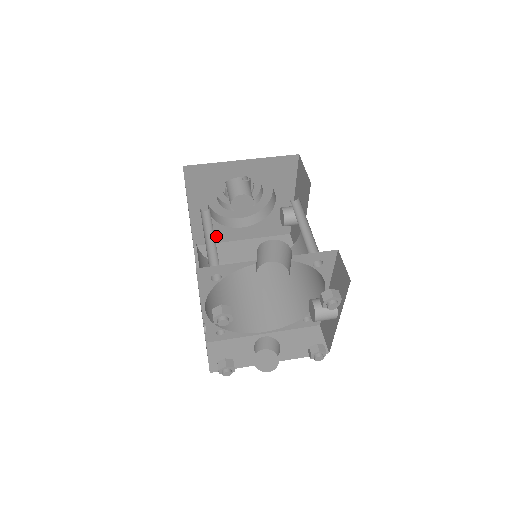
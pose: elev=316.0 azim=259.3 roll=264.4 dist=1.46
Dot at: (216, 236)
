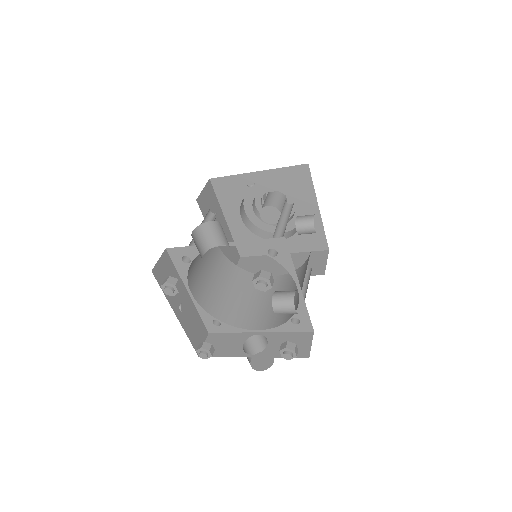
Dot at: occluded
